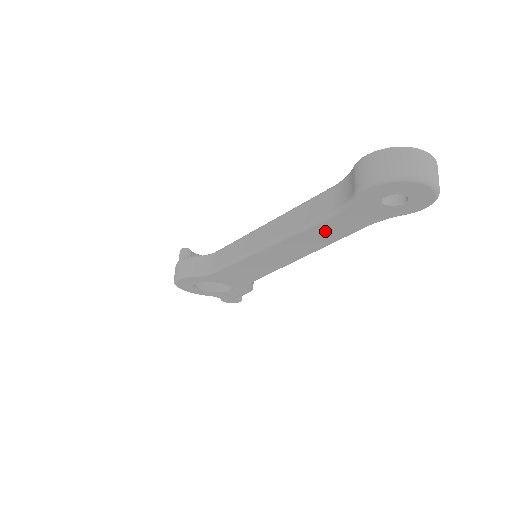
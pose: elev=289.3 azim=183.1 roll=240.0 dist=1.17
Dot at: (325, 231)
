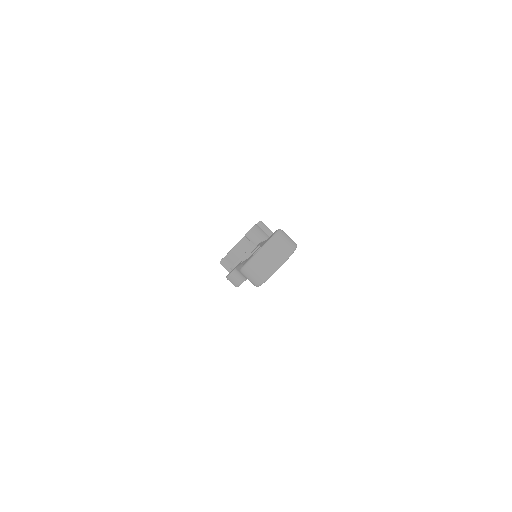
Dot at: occluded
